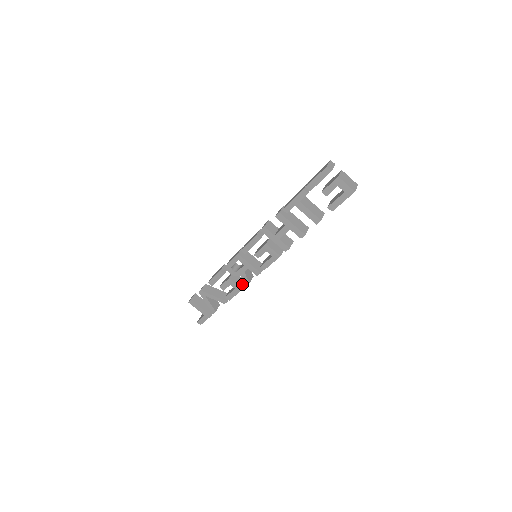
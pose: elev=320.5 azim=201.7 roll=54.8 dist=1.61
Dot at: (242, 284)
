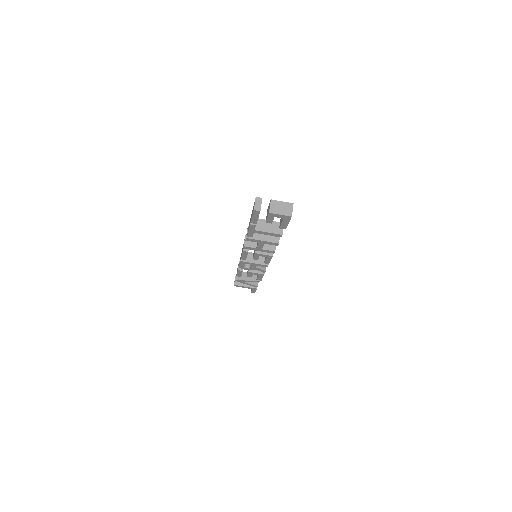
Dot at: occluded
